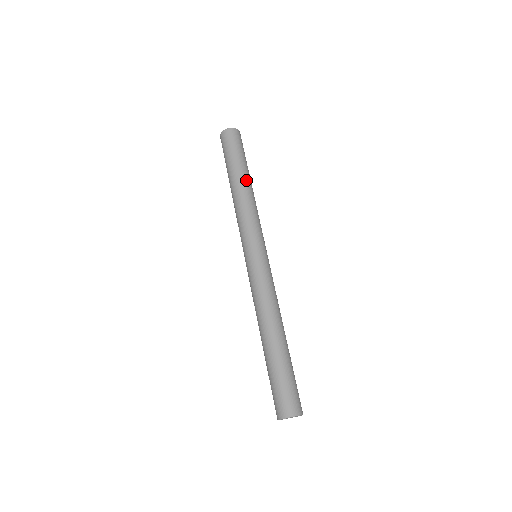
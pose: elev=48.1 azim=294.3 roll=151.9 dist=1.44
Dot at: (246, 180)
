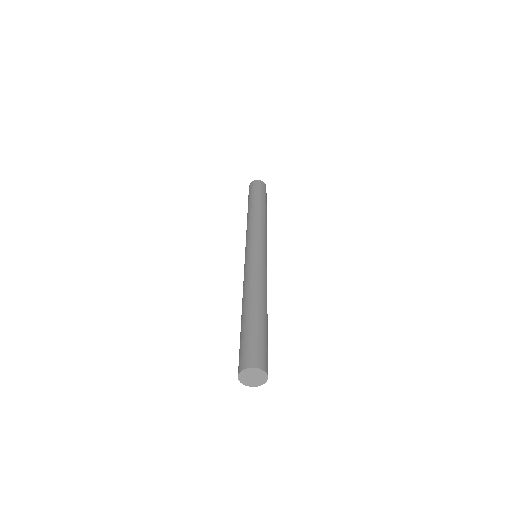
Dot at: (265, 210)
